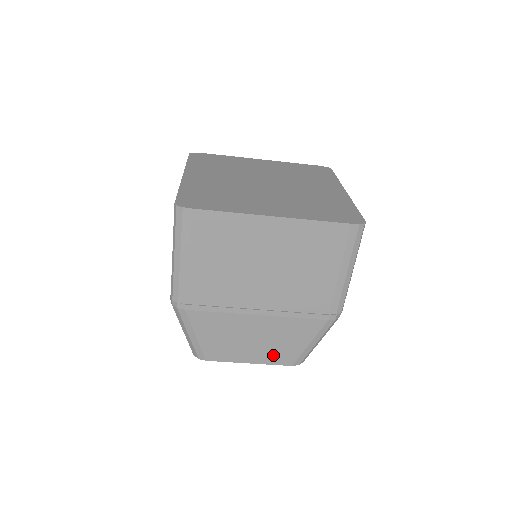
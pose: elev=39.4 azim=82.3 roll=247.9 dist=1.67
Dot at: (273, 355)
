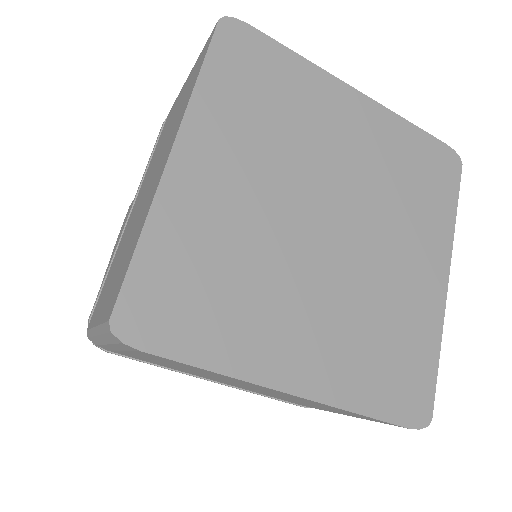
Dot at: occluded
